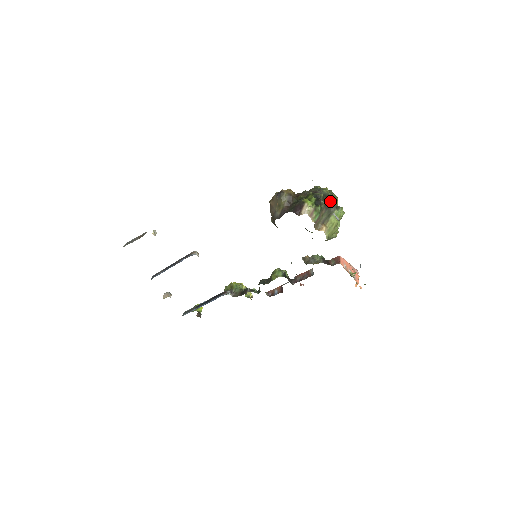
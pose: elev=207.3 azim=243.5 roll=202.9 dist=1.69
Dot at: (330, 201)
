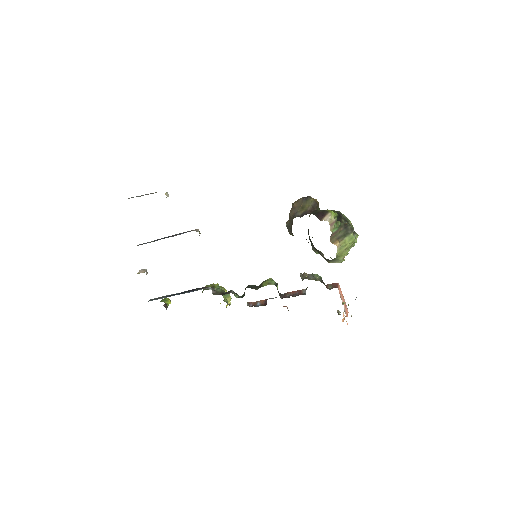
Dot at: (349, 223)
